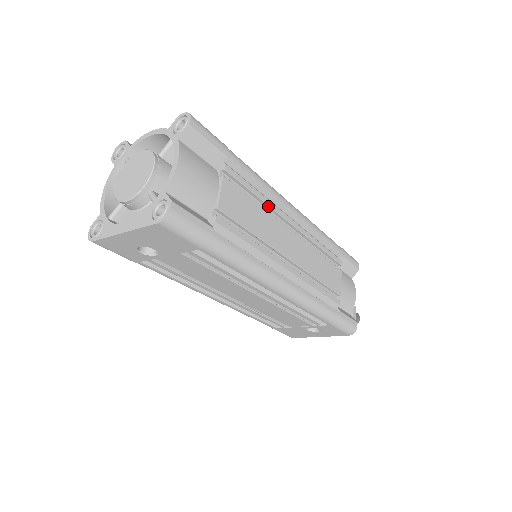
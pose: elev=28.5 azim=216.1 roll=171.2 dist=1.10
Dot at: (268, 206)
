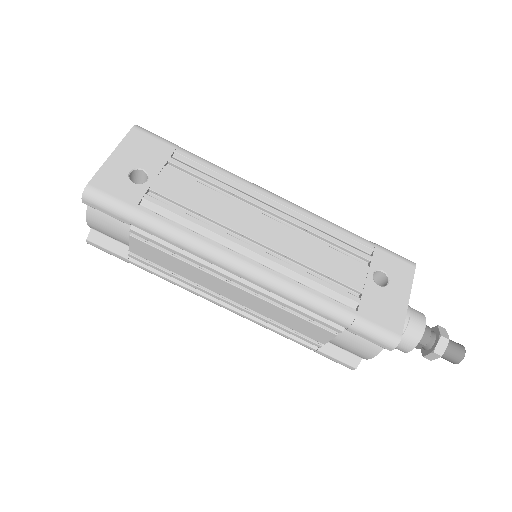
Dot at: occluded
